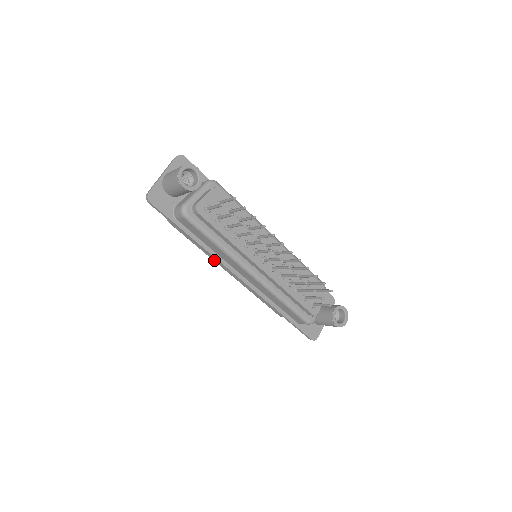
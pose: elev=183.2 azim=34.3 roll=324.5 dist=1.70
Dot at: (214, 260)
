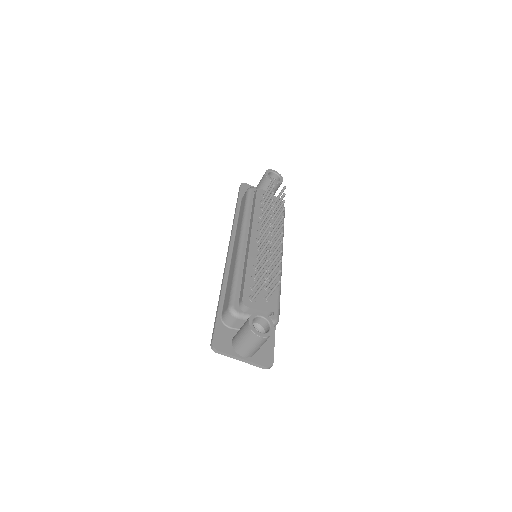
Dot at: occluded
